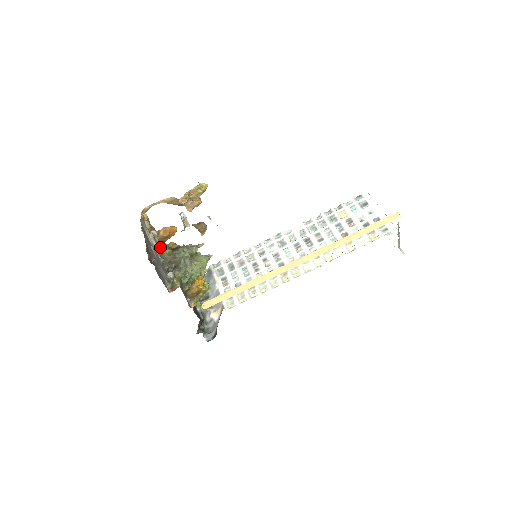
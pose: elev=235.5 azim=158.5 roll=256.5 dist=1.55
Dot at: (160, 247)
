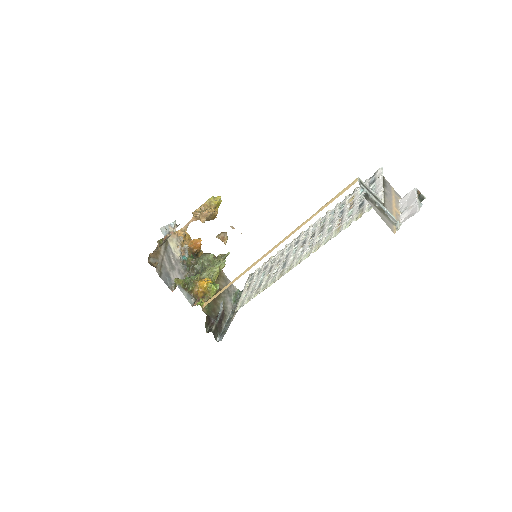
Dot at: (187, 257)
